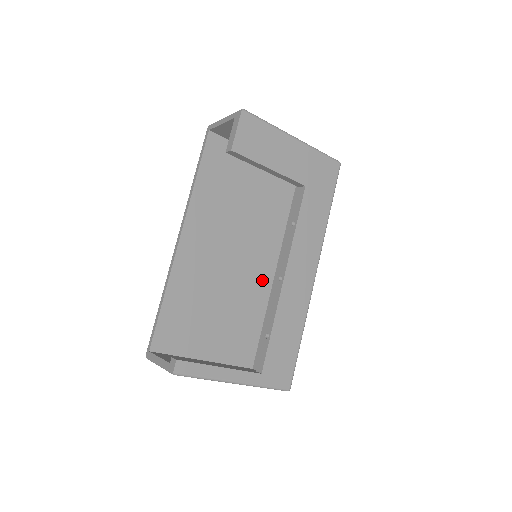
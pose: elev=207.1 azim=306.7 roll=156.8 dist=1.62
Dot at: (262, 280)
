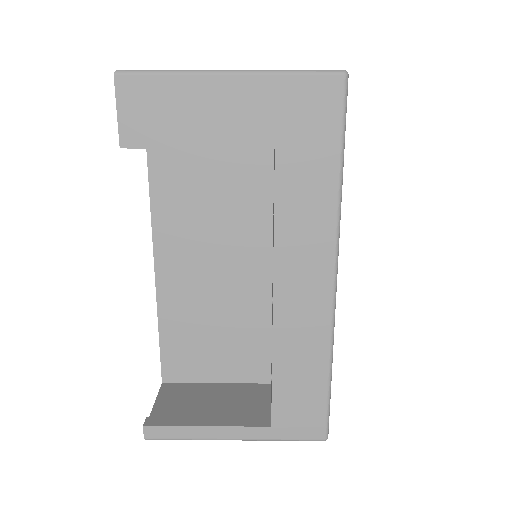
Dot at: occluded
